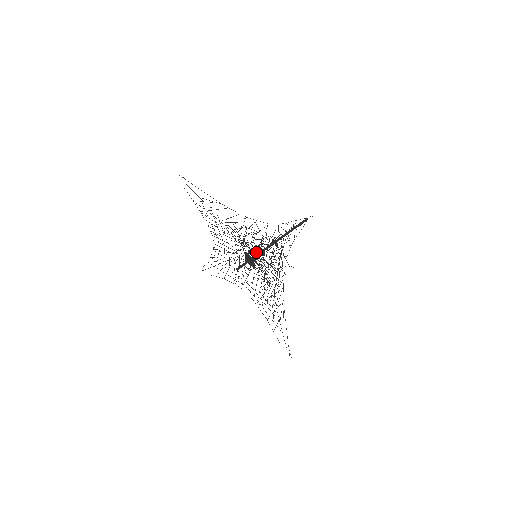
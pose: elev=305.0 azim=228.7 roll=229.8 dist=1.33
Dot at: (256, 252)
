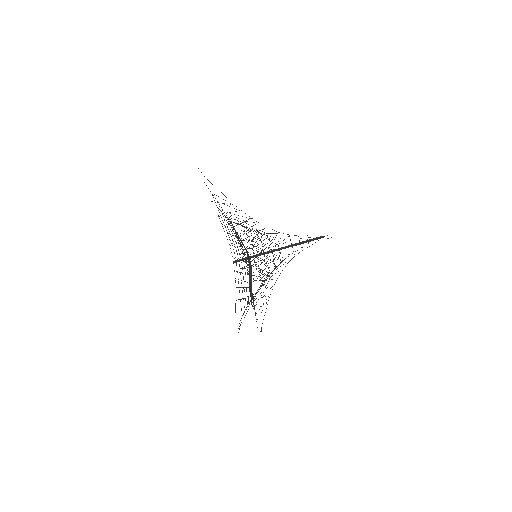
Dot at: occluded
